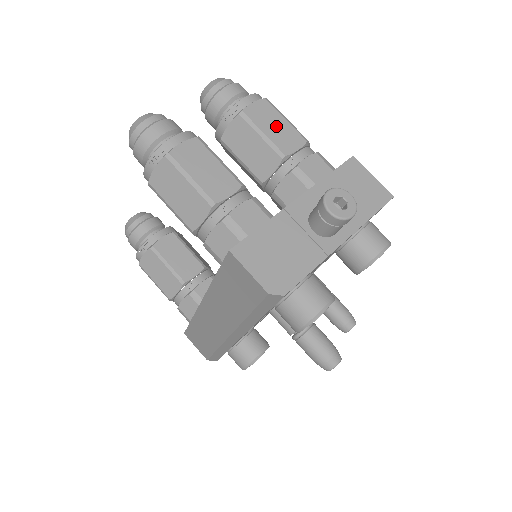
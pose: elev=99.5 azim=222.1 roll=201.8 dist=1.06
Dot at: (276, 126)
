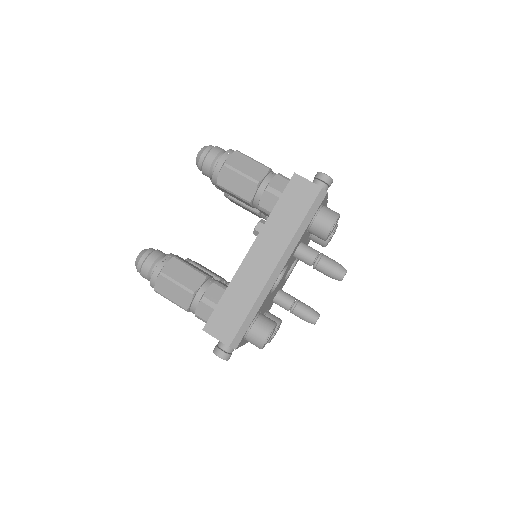
Dot at: occluded
